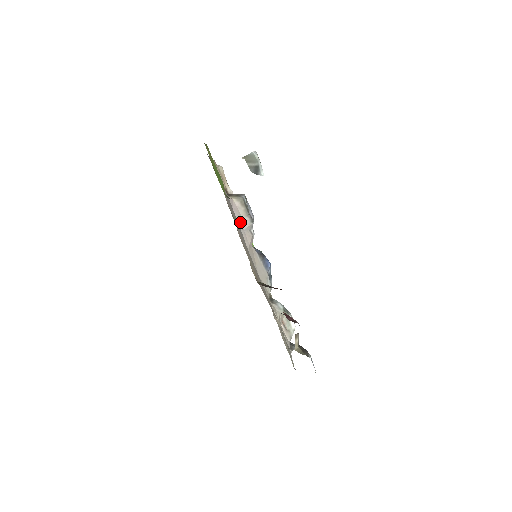
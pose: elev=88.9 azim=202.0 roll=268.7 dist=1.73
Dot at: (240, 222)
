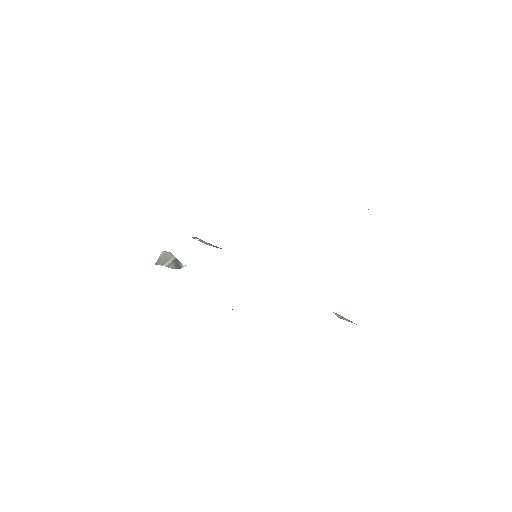
Dot at: occluded
